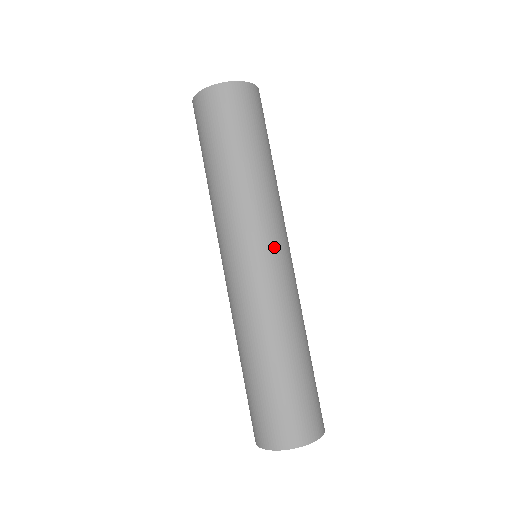
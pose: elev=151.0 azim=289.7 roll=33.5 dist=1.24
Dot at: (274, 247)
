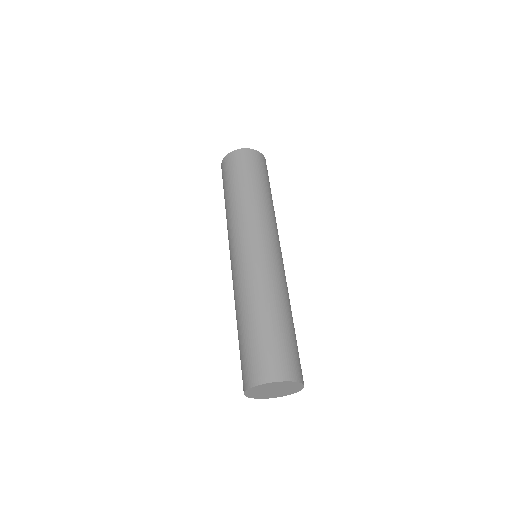
Dot at: (269, 240)
